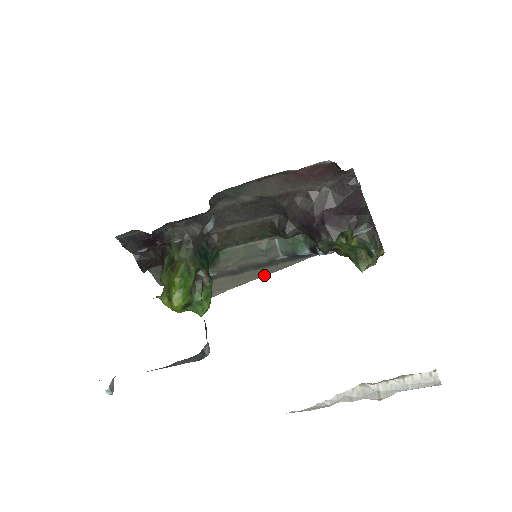
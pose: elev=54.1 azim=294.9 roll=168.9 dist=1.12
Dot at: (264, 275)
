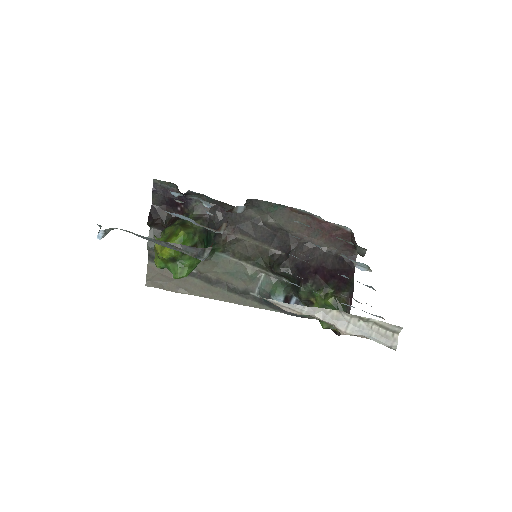
Dot at: (230, 301)
